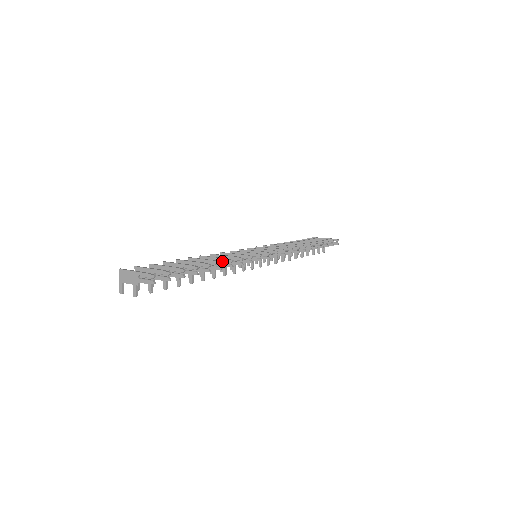
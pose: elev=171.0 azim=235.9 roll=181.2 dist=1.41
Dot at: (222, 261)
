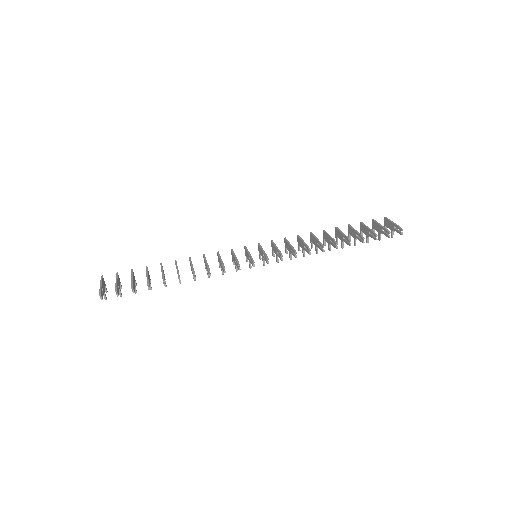
Dot at: (192, 271)
